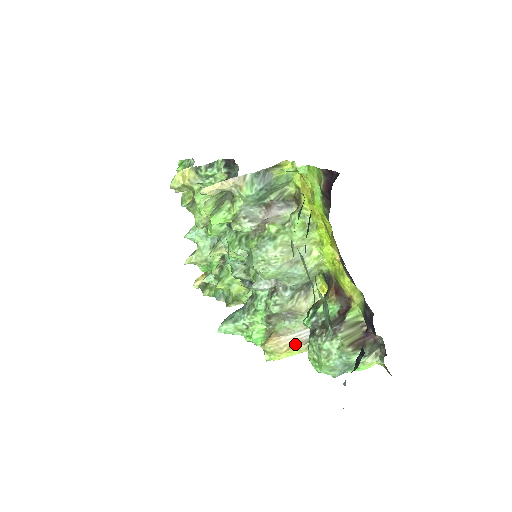
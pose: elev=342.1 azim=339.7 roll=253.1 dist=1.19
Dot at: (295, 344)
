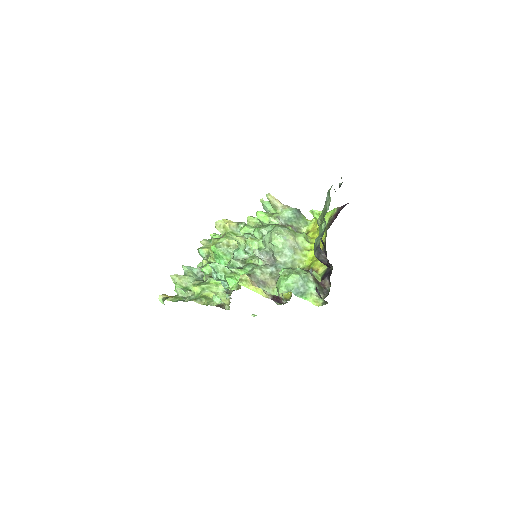
Dot at: (261, 290)
